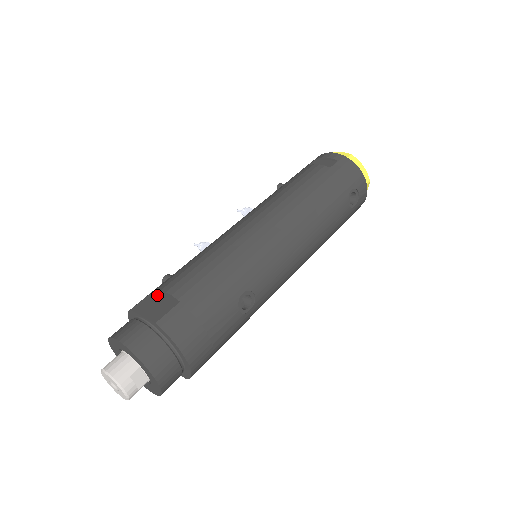
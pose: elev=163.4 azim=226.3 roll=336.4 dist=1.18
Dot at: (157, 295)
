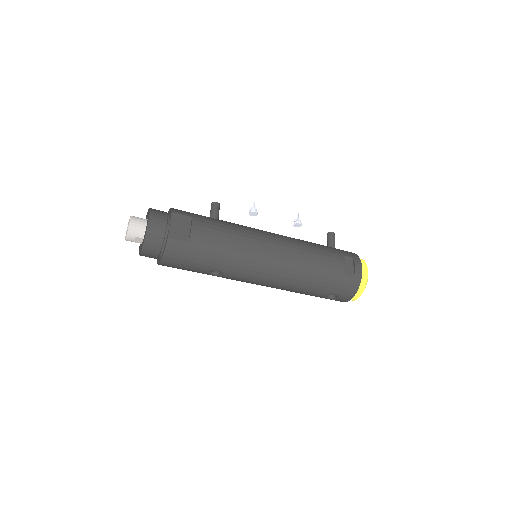
Dot at: (189, 222)
